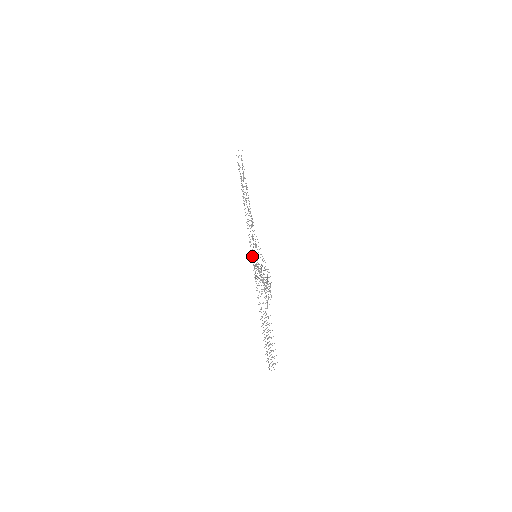
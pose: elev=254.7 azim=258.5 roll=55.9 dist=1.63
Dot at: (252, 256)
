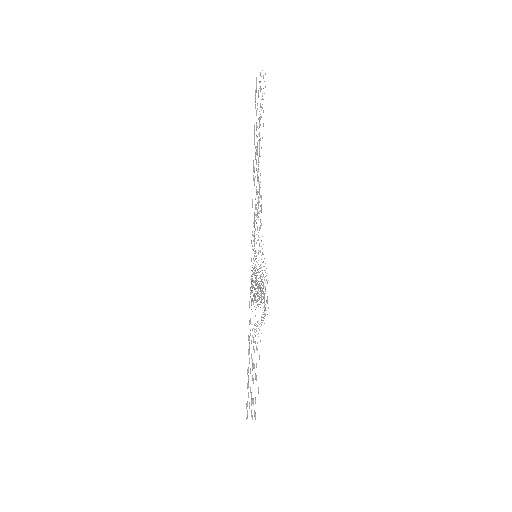
Dot at: occluded
